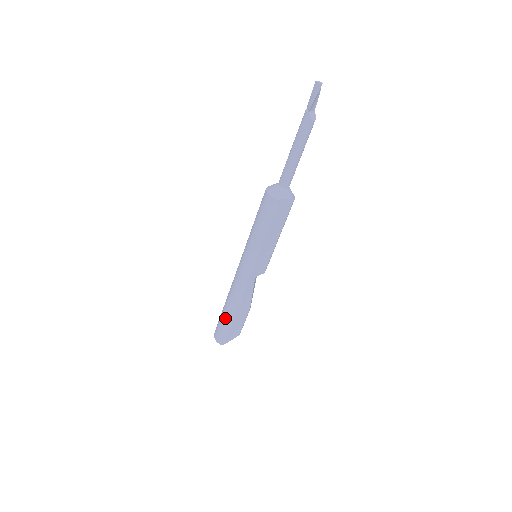
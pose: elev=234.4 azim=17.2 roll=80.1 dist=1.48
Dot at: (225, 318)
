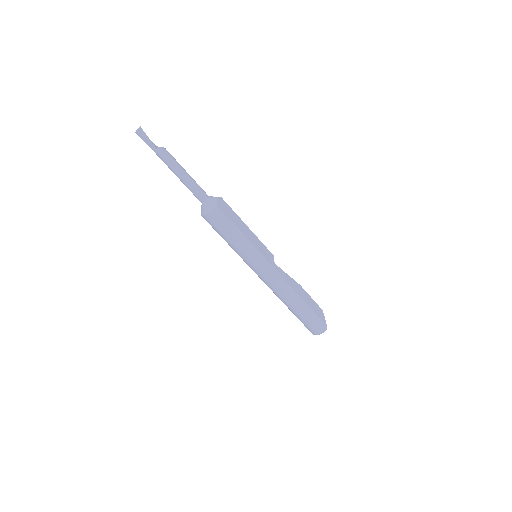
Dot at: (302, 312)
